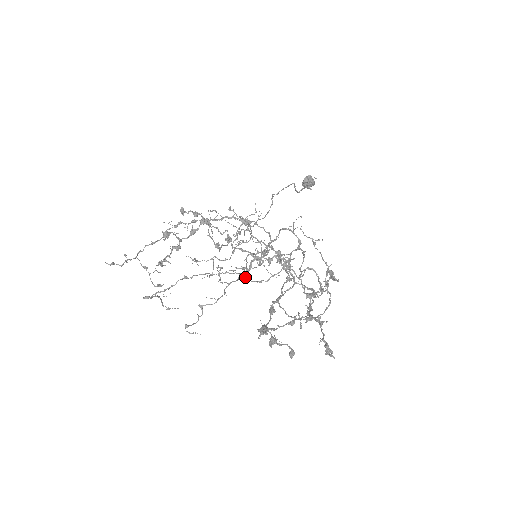
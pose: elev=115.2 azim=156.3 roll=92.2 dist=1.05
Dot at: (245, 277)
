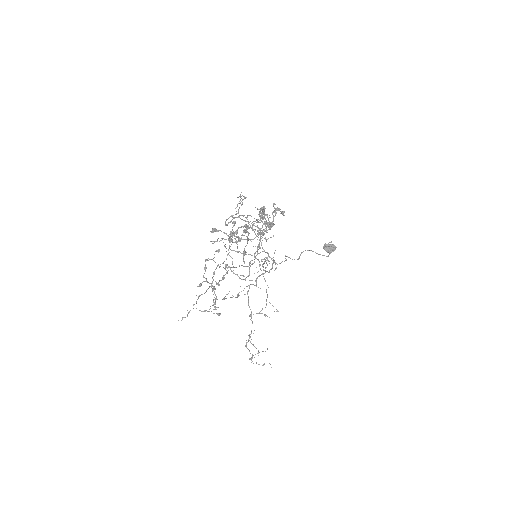
Dot at: (251, 264)
